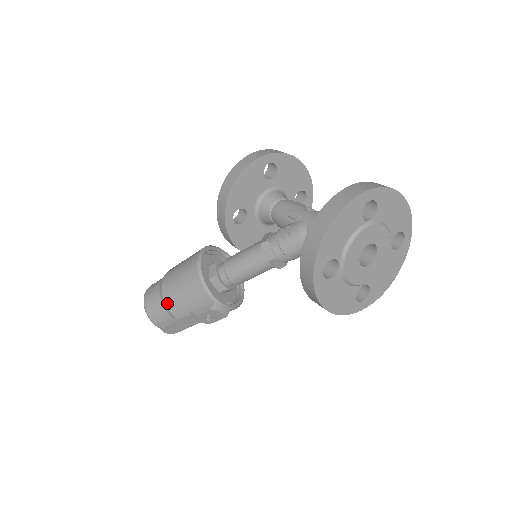
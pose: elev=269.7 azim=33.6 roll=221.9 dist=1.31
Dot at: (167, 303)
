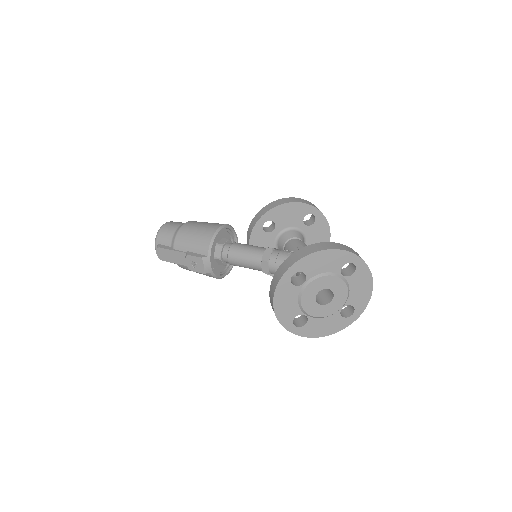
Dot at: (178, 234)
